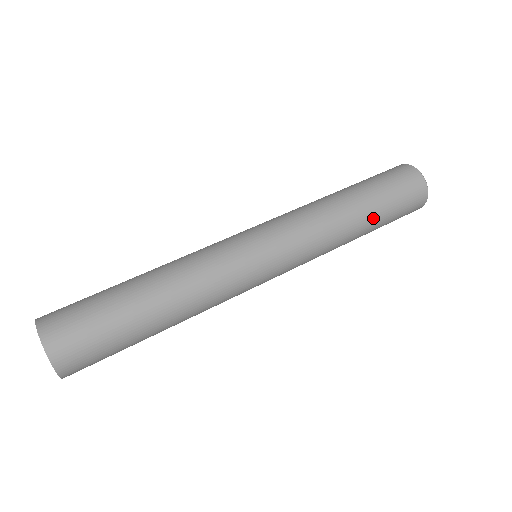
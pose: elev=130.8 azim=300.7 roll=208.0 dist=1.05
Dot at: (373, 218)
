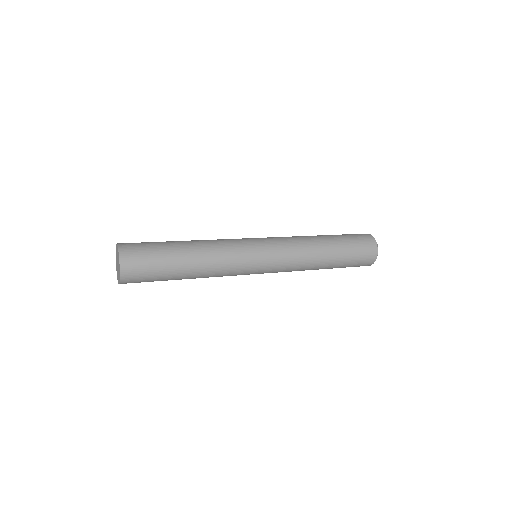
Dot at: (330, 236)
